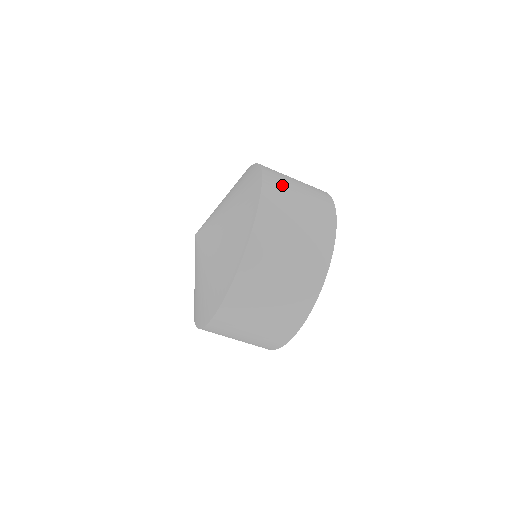
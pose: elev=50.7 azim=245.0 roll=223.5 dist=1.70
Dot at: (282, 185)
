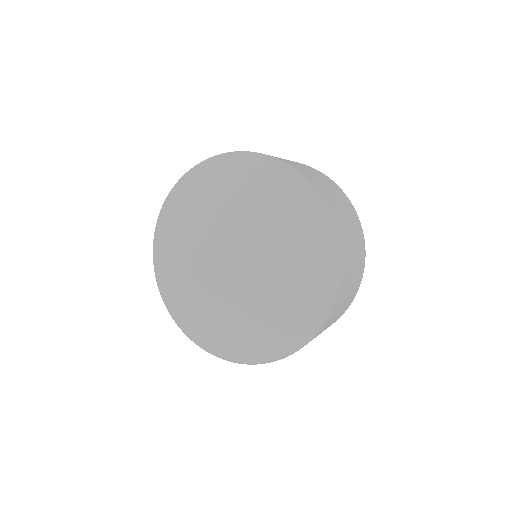
Dot at: occluded
